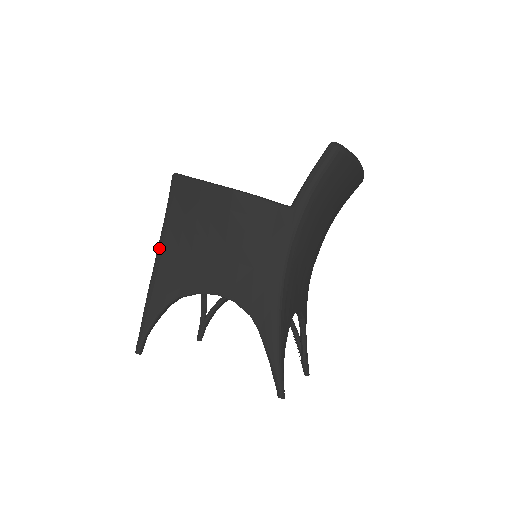
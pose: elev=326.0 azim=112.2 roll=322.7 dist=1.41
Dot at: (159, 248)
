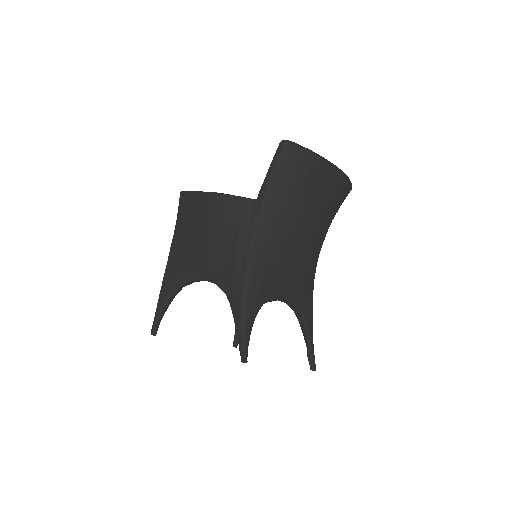
Dot at: (170, 250)
